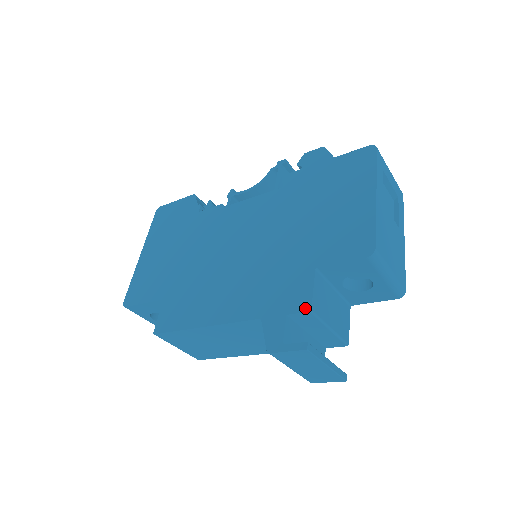
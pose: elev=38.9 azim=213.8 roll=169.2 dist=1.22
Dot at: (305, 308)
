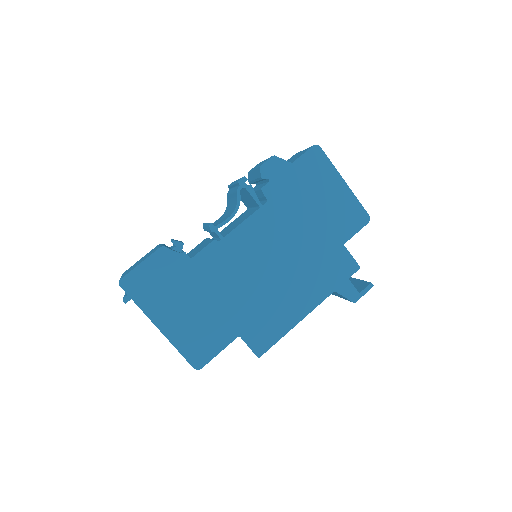
Dot at: (356, 269)
